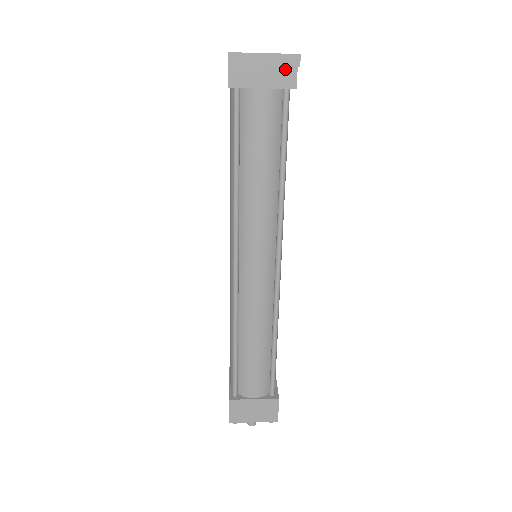
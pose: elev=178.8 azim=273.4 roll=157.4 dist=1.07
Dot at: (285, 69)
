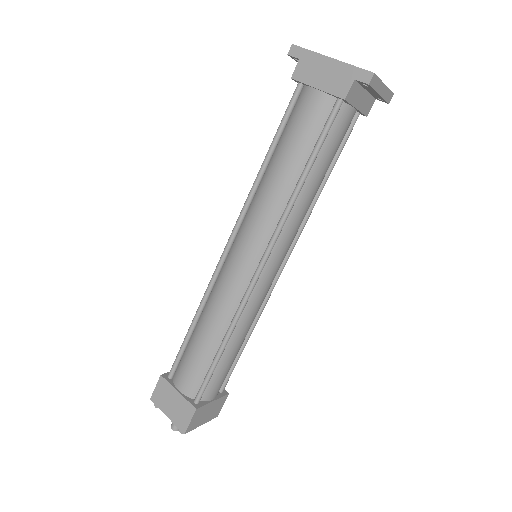
Dot at: (371, 98)
